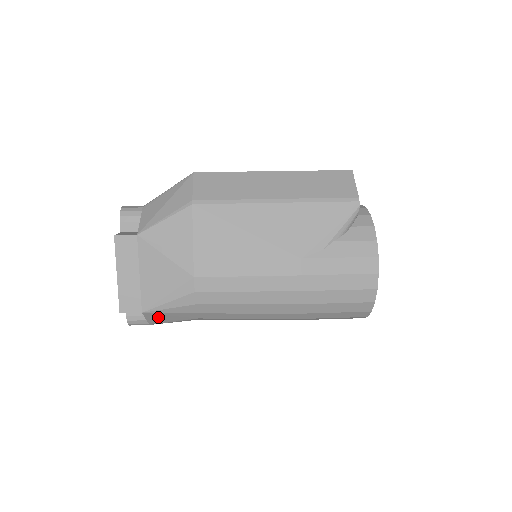
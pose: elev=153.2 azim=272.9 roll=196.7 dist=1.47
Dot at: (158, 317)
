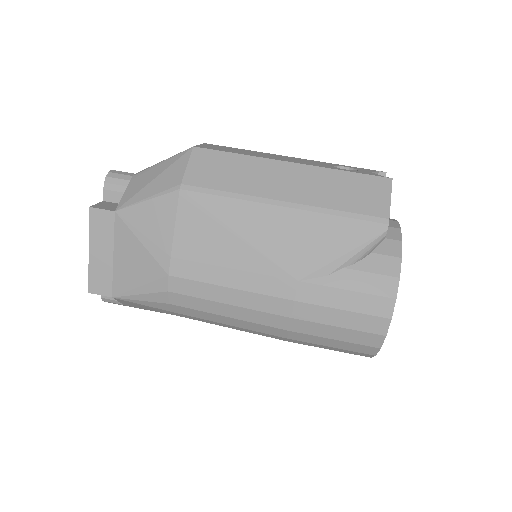
Dot at: (131, 304)
